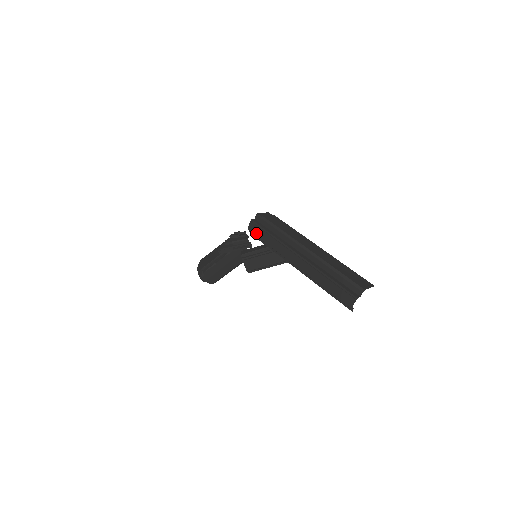
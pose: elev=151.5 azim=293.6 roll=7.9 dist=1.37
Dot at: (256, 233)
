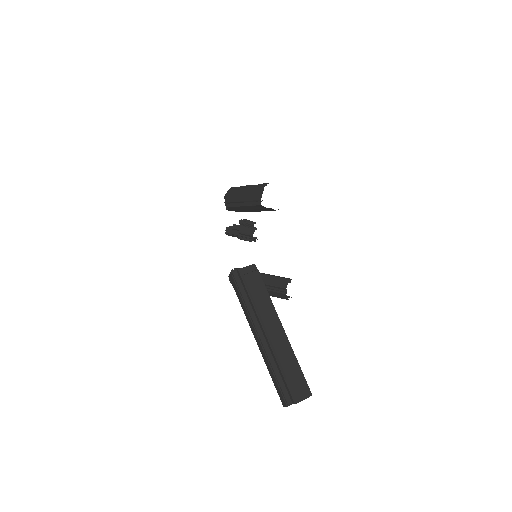
Dot at: (234, 287)
